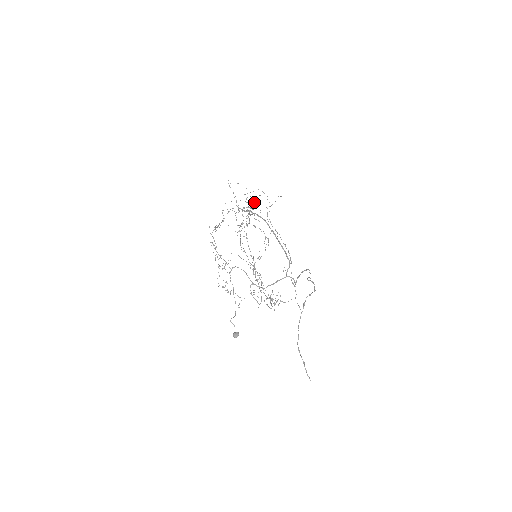
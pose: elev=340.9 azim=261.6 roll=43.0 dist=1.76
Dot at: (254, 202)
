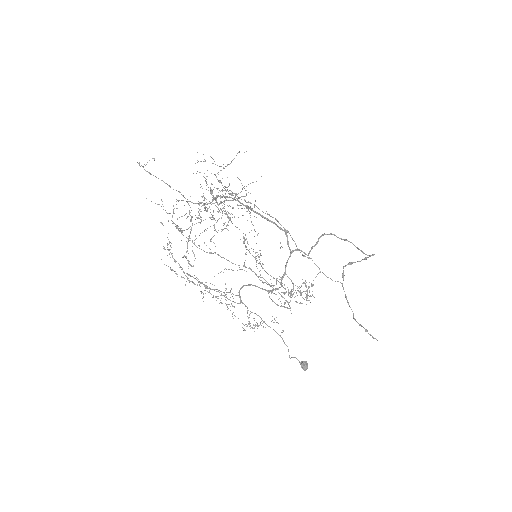
Dot at: occluded
